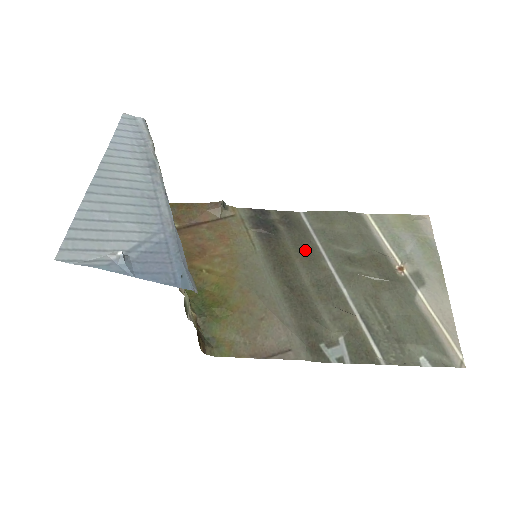
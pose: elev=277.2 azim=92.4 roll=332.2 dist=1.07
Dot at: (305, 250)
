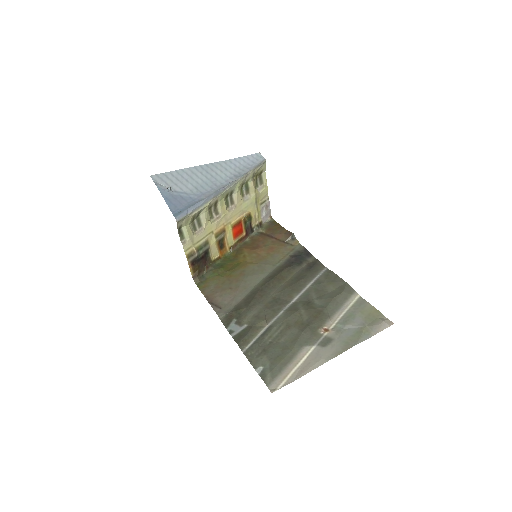
Dot at: (296, 282)
